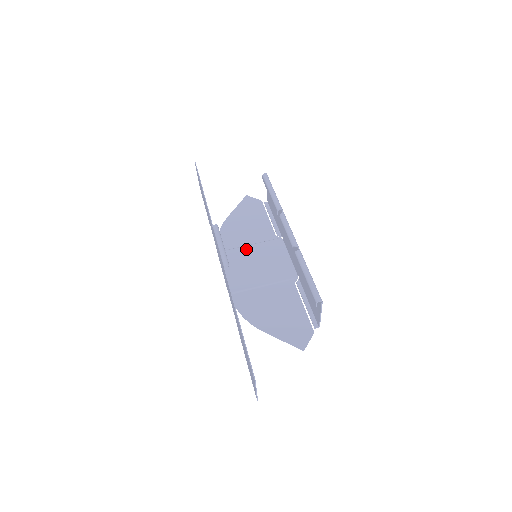
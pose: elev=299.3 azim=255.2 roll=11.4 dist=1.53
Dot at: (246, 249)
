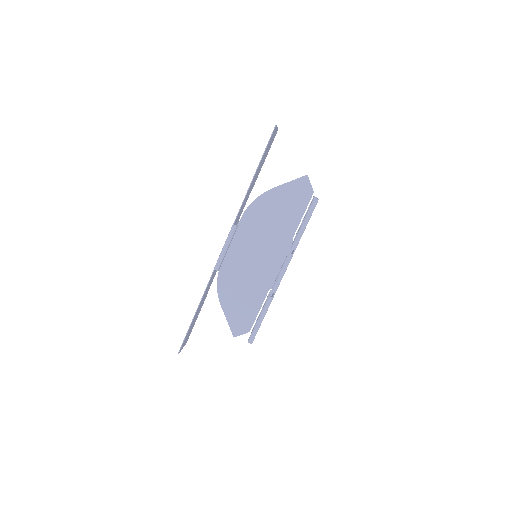
Dot at: (261, 234)
